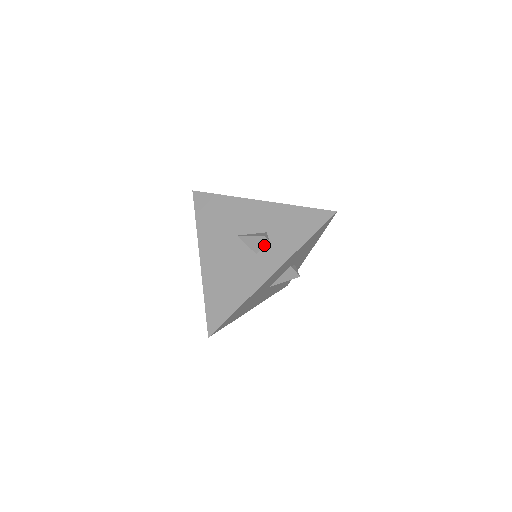
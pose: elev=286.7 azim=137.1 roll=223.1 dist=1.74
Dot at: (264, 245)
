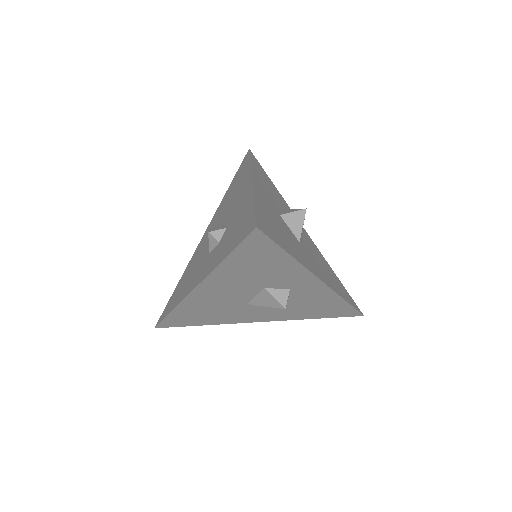
Dot at: (214, 245)
